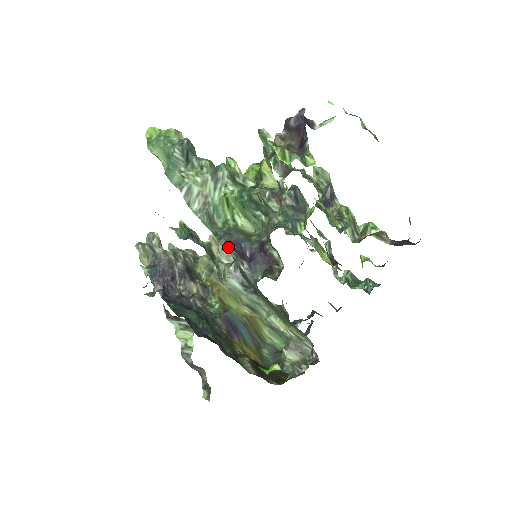
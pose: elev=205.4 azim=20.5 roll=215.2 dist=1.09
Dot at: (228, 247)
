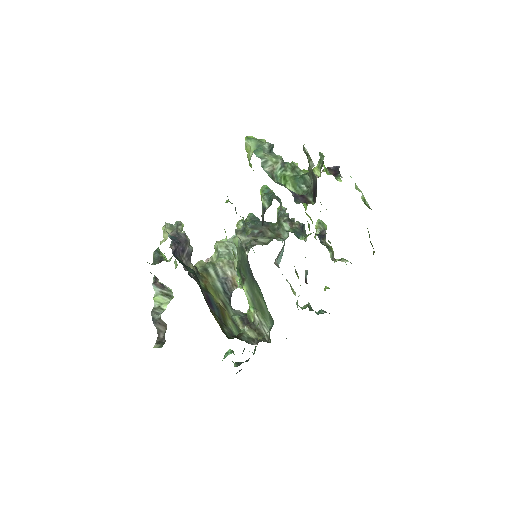
Dot at: (242, 239)
